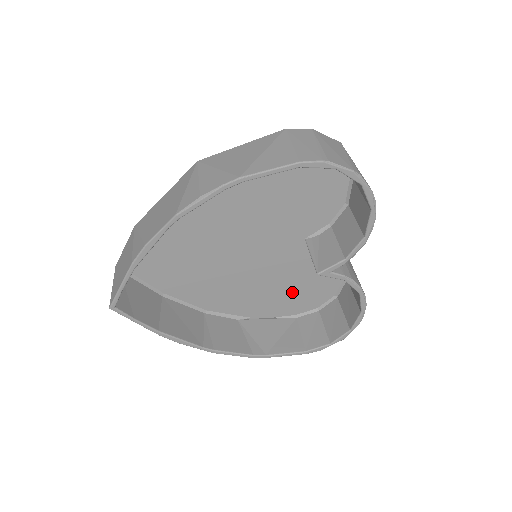
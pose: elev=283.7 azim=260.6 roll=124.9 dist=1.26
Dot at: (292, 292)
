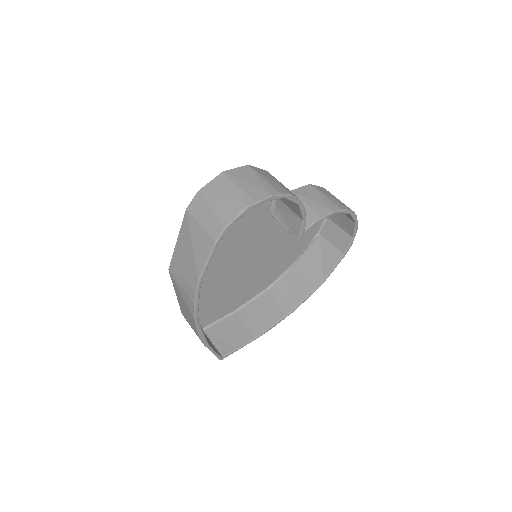
Dot at: occluded
